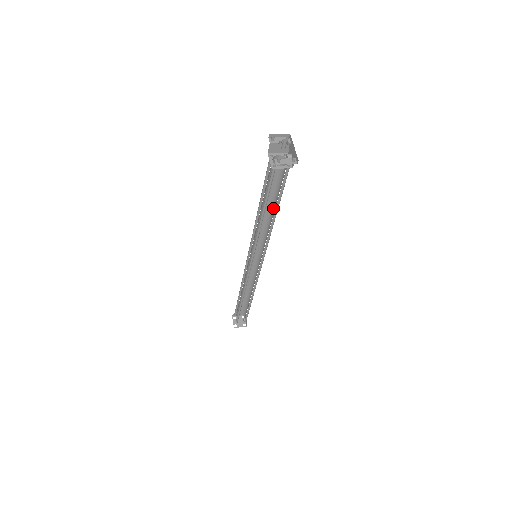
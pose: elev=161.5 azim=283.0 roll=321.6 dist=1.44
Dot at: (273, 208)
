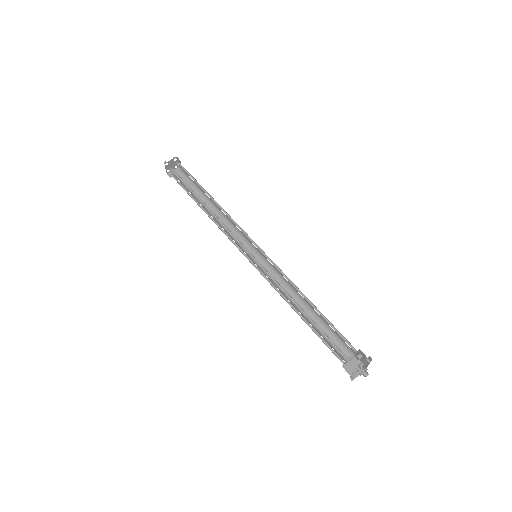
Dot at: (310, 305)
